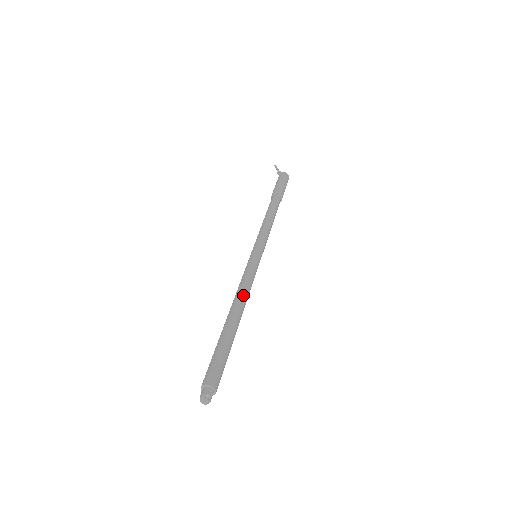
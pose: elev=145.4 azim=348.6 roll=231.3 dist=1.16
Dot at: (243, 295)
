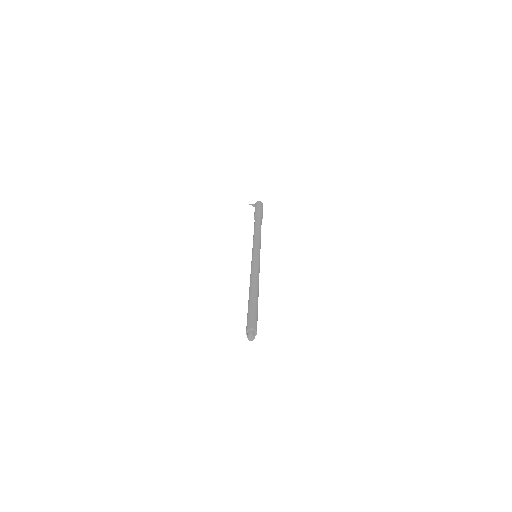
Dot at: (252, 278)
